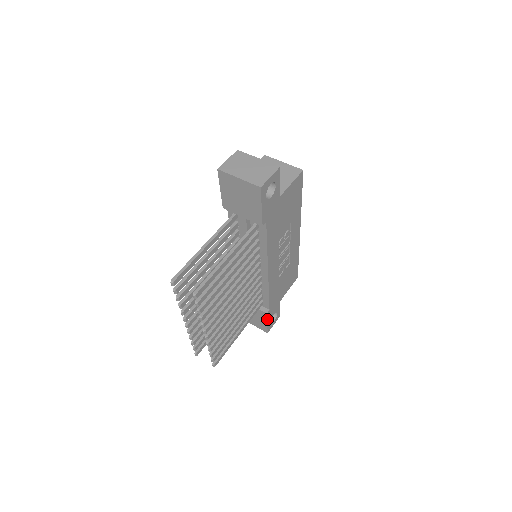
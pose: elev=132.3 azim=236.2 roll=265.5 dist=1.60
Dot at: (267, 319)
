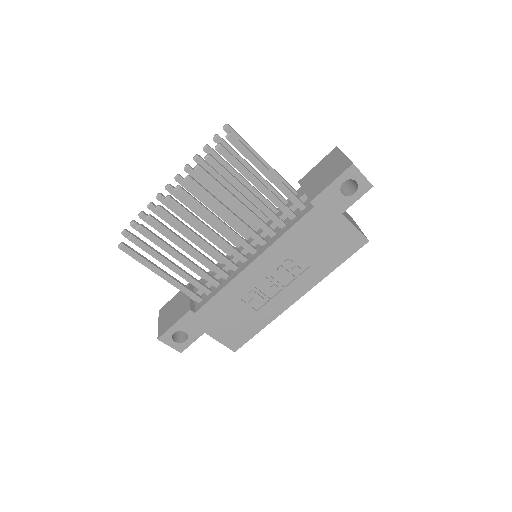
Dot at: (181, 319)
